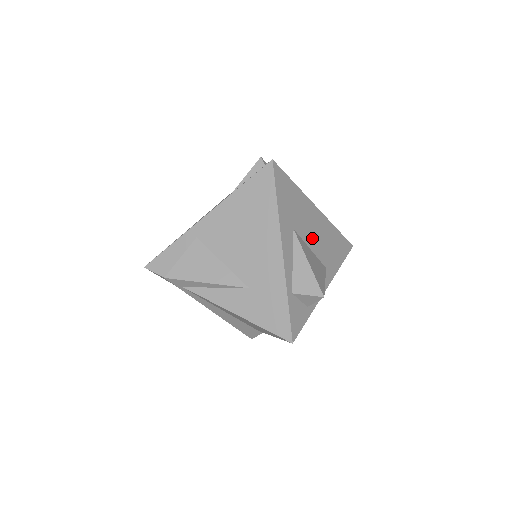
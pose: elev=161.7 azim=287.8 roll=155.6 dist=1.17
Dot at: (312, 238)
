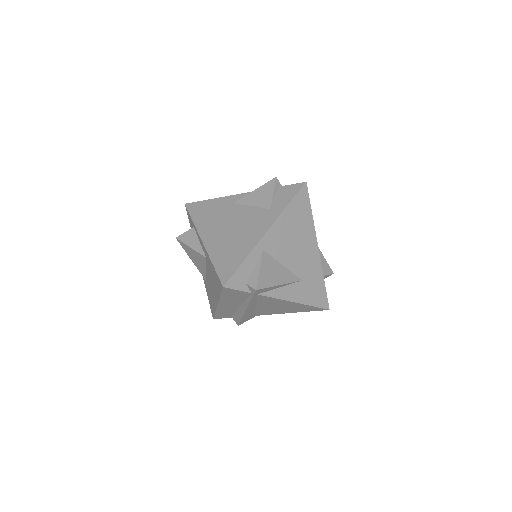
Dot at: occluded
